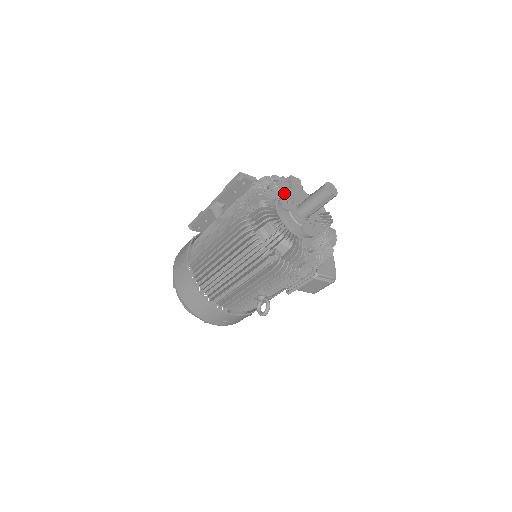
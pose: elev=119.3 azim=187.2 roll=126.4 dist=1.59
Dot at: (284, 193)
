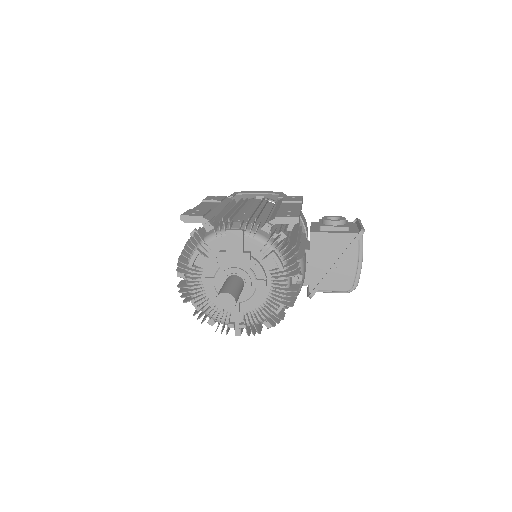
Dot at: (213, 259)
